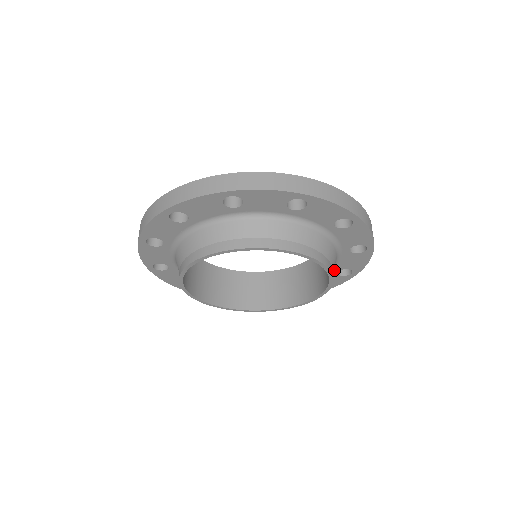
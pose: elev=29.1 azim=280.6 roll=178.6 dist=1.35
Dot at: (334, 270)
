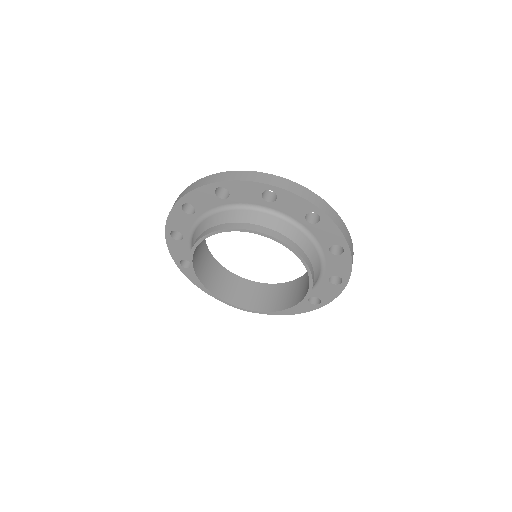
Dot at: (325, 276)
